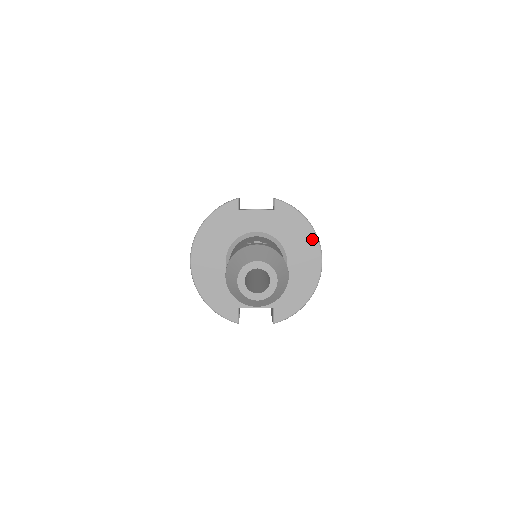
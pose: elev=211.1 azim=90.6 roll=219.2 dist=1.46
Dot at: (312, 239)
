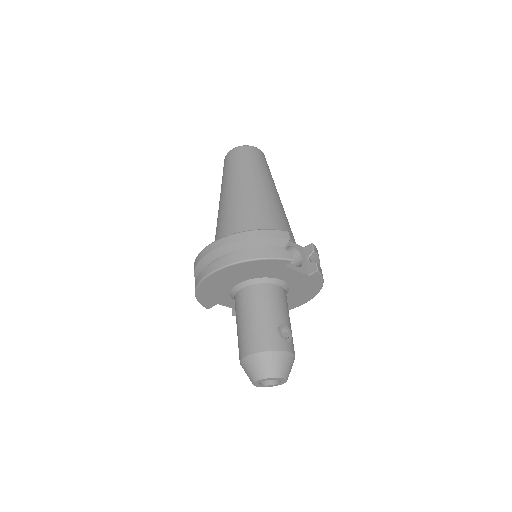
Dot at: (312, 295)
